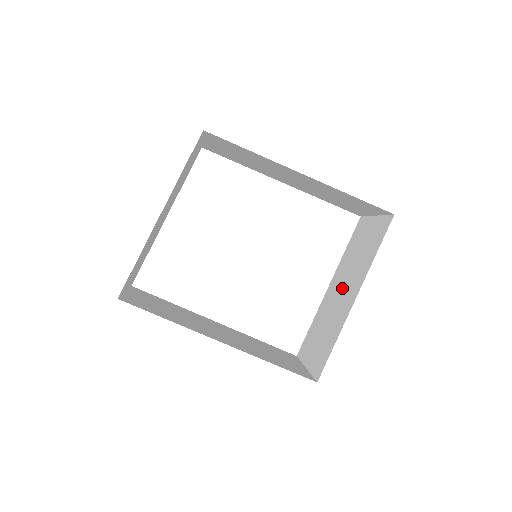
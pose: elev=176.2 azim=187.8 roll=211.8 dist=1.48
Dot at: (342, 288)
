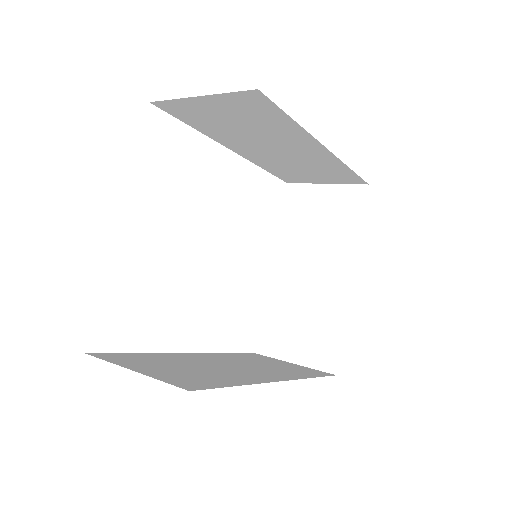
Dot at: (310, 267)
